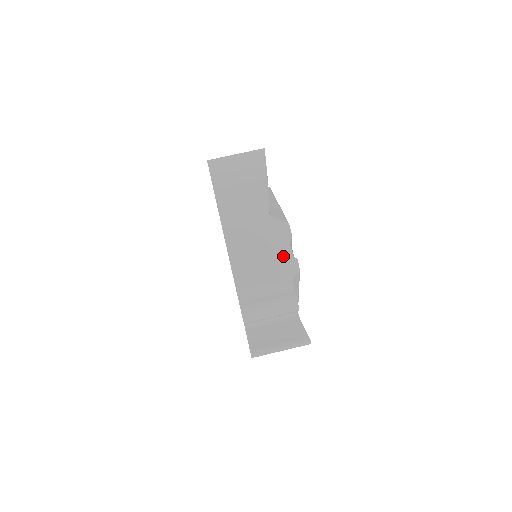
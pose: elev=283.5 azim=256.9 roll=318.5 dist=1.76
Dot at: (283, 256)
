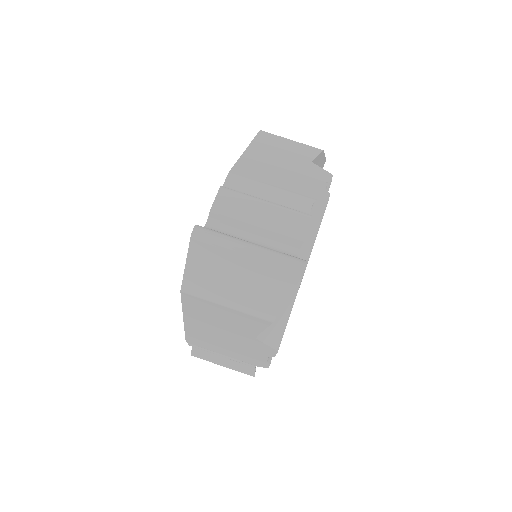
Dot at: (254, 357)
